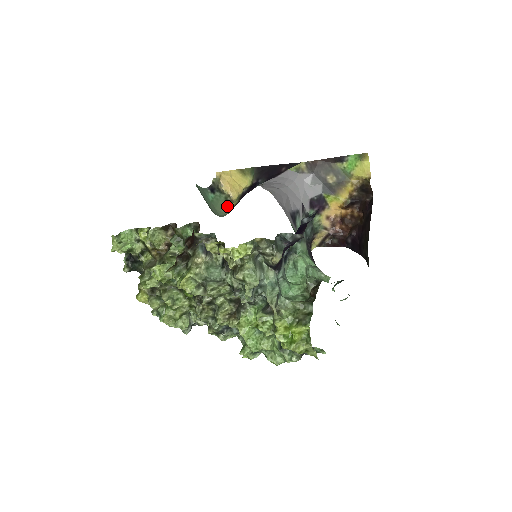
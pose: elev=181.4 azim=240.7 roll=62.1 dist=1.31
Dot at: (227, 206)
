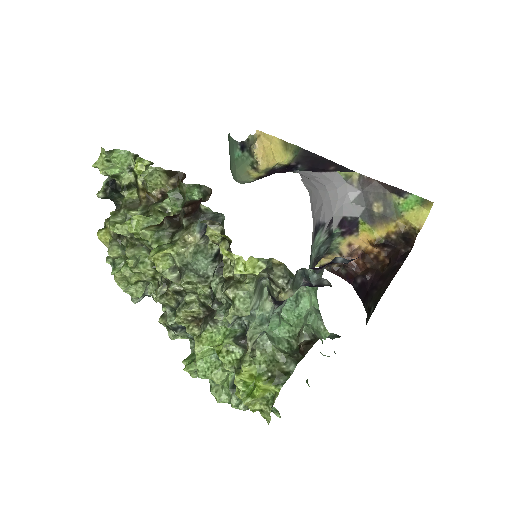
Dot at: (249, 173)
